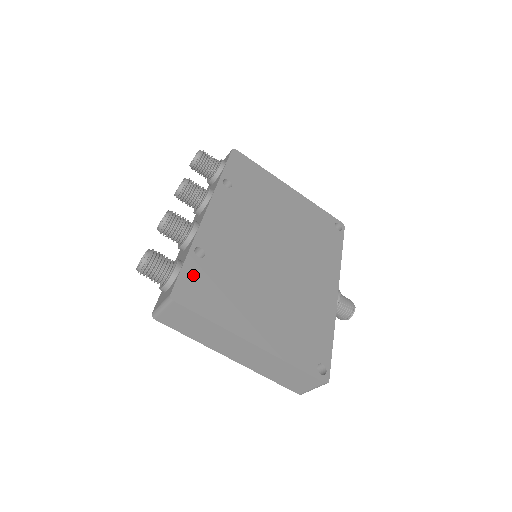
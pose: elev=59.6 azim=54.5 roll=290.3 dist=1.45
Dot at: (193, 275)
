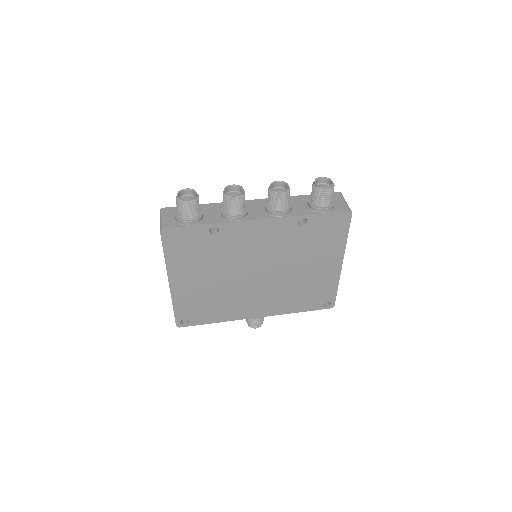
Dot at: (191, 234)
